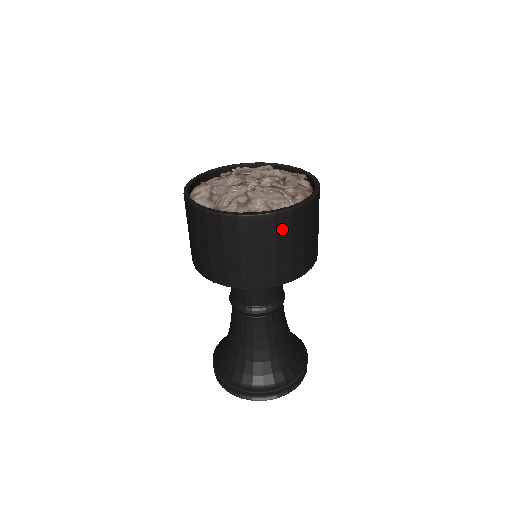
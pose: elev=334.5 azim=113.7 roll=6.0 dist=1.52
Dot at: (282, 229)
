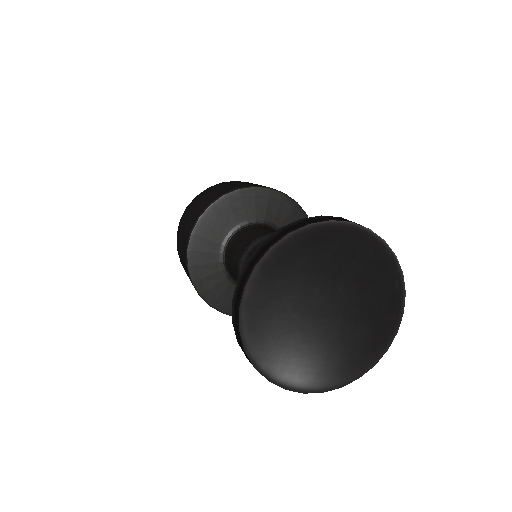
Dot at: occluded
